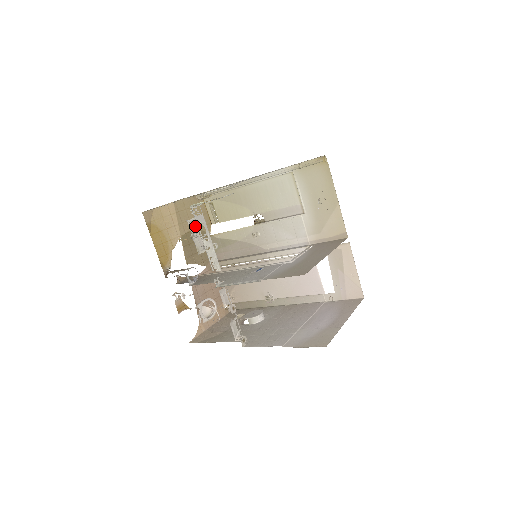
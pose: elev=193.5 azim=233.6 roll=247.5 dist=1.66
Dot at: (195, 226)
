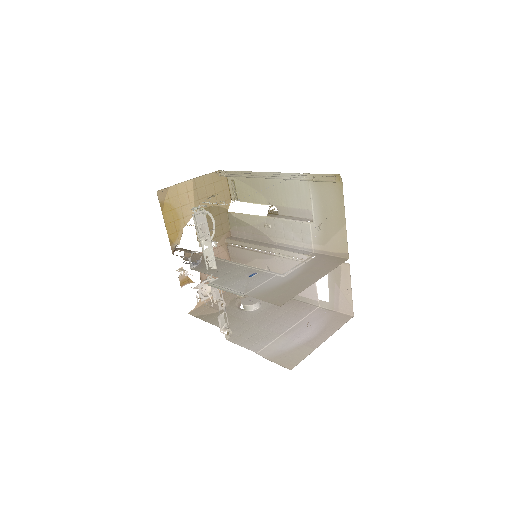
Dot at: occluded
